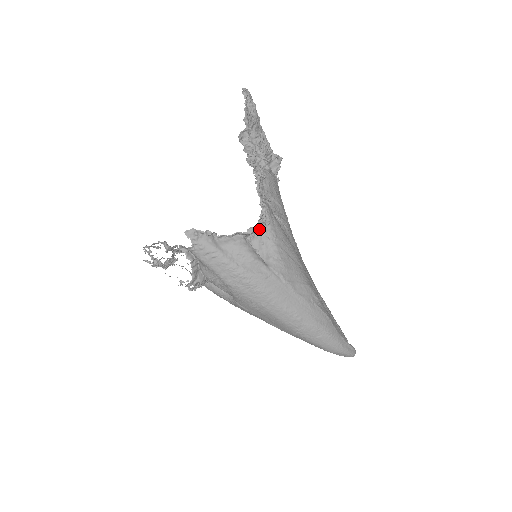
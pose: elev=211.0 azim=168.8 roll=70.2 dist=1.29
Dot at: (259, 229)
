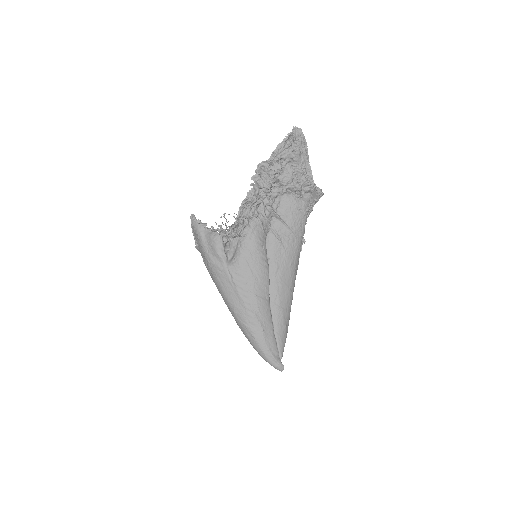
Dot at: (230, 236)
